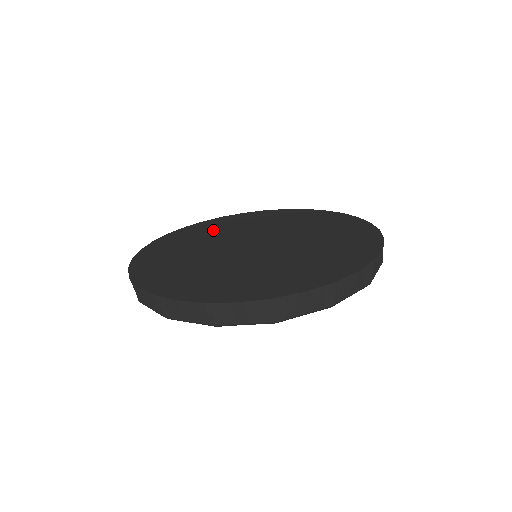
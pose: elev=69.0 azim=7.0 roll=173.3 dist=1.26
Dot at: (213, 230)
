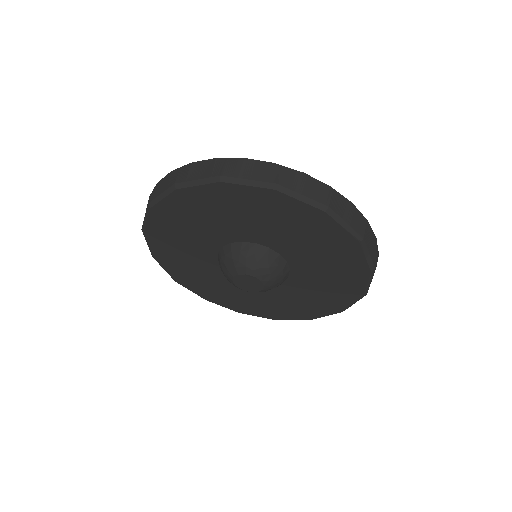
Dot at: occluded
